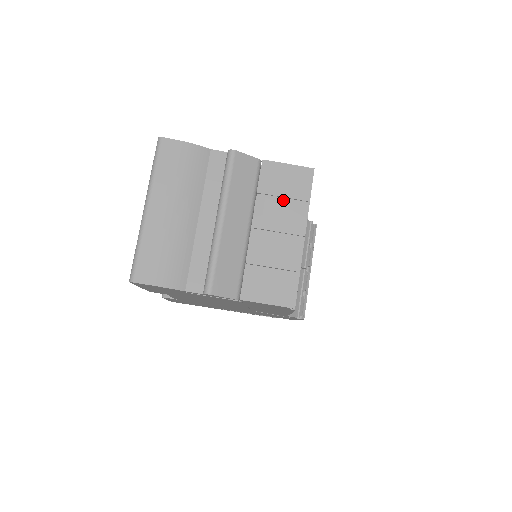
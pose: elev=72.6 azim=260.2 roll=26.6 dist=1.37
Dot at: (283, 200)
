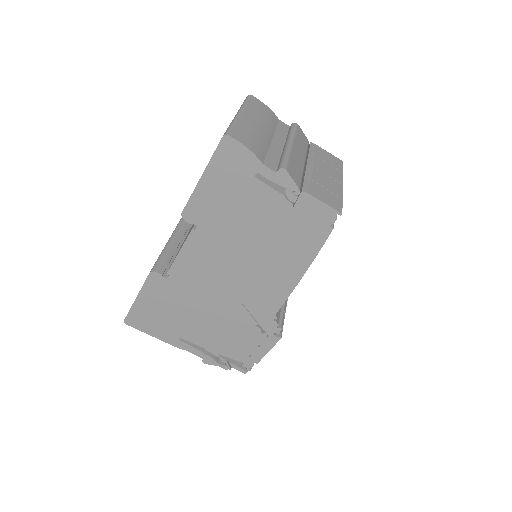
Dot at: (326, 163)
